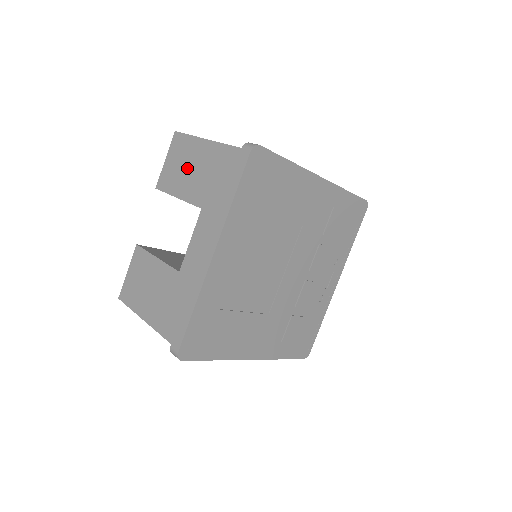
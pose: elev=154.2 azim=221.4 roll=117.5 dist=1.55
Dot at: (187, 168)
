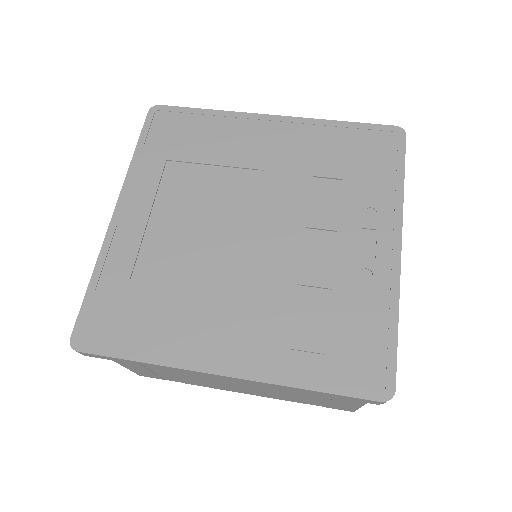
Dot at: occluded
